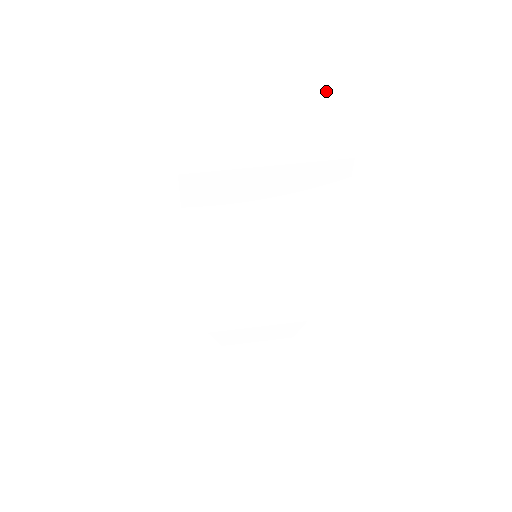
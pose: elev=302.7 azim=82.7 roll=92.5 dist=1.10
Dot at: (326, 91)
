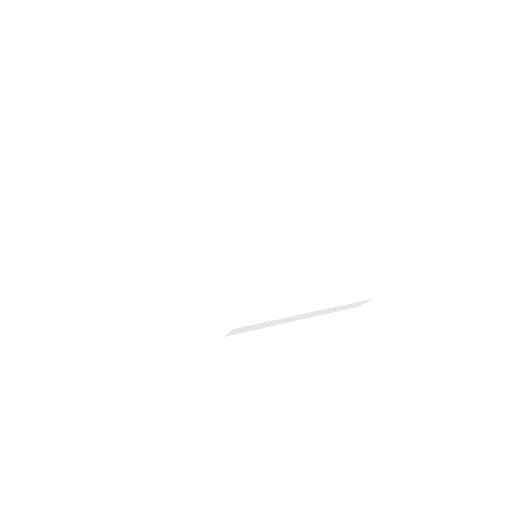
Dot at: occluded
